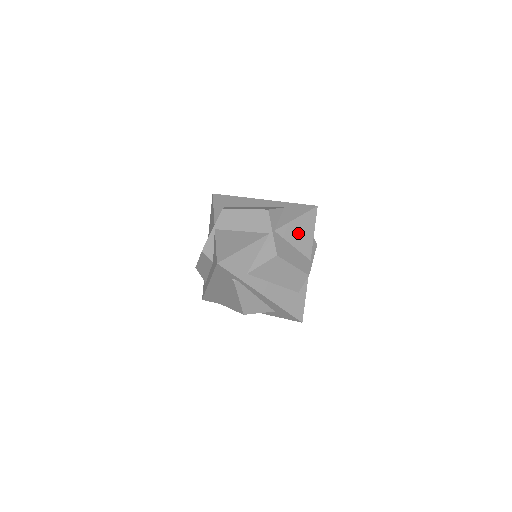
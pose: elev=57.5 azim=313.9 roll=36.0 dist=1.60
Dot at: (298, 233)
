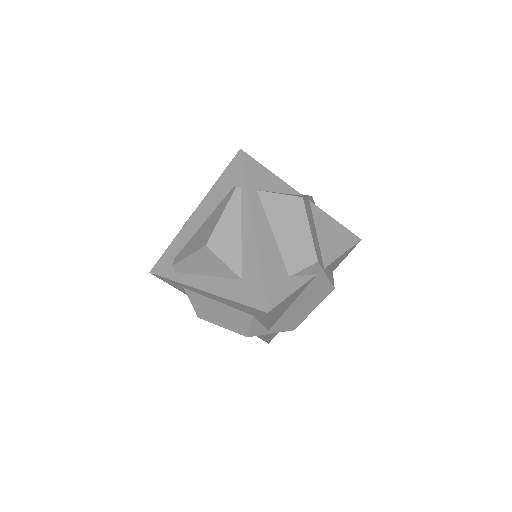
Dot at: (329, 232)
